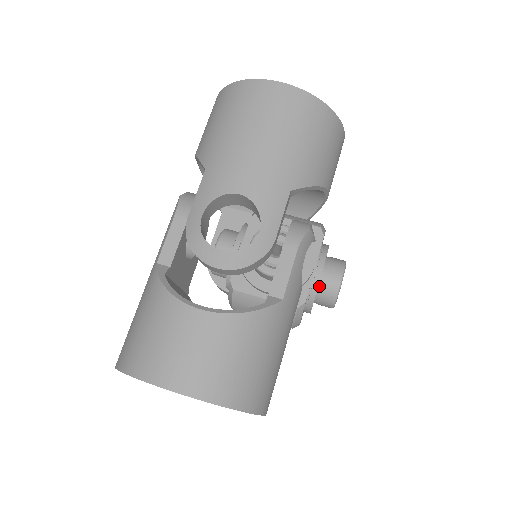
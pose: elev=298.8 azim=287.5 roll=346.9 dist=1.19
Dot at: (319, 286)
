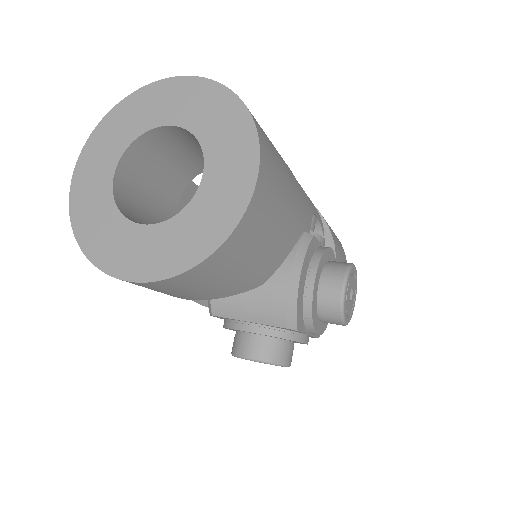
Dot at: (327, 262)
